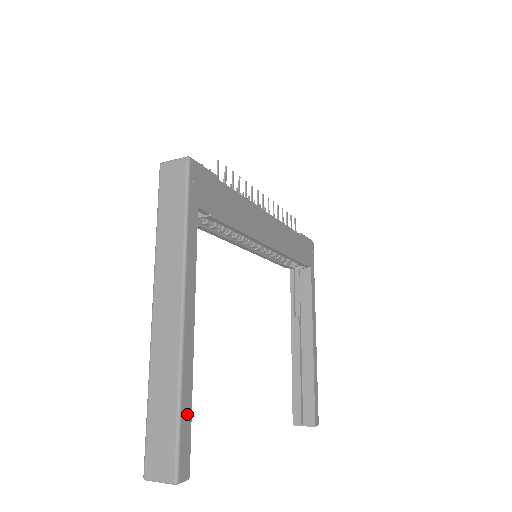
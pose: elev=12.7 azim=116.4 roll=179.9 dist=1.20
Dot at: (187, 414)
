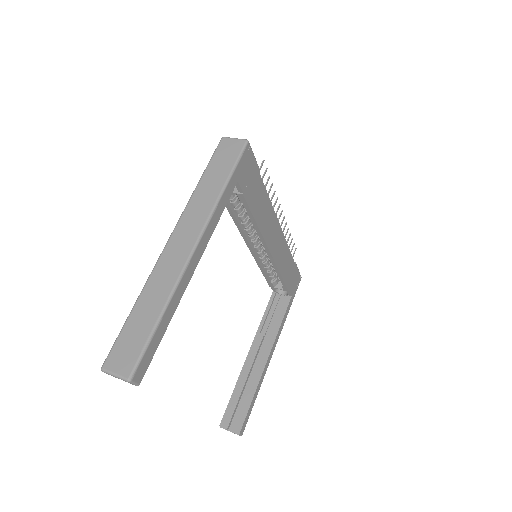
Dot at: (161, 331)
